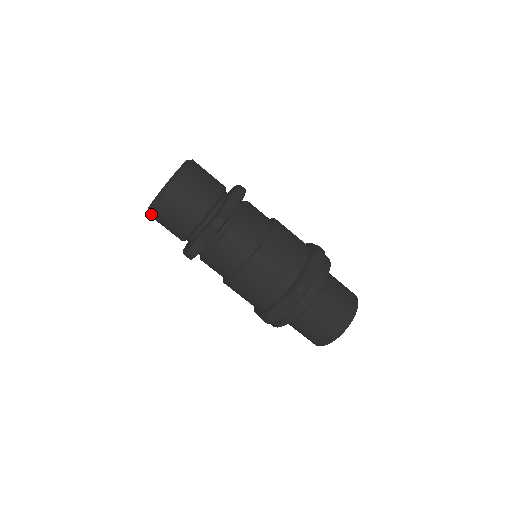
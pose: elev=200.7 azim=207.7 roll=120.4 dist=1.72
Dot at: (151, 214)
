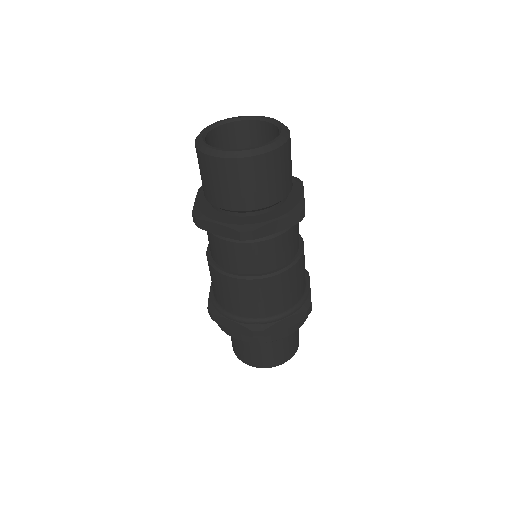
Dot at: (197, 150)
